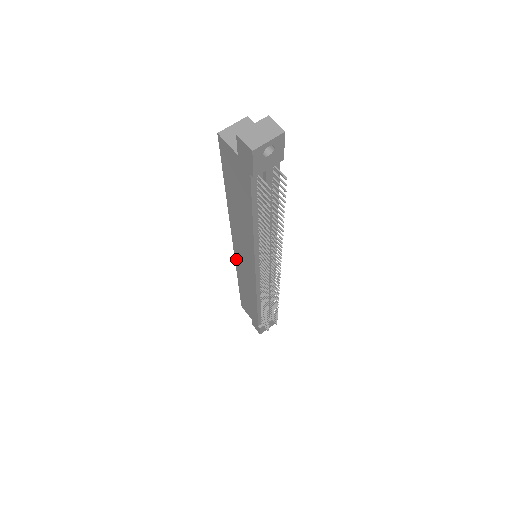
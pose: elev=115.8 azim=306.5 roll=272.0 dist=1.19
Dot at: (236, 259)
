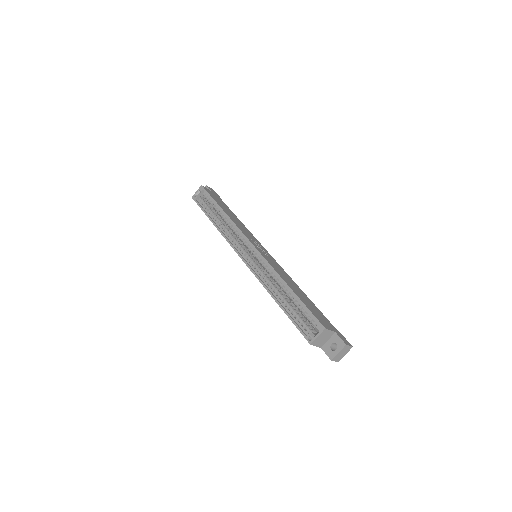
Dot at: (235, 250)
